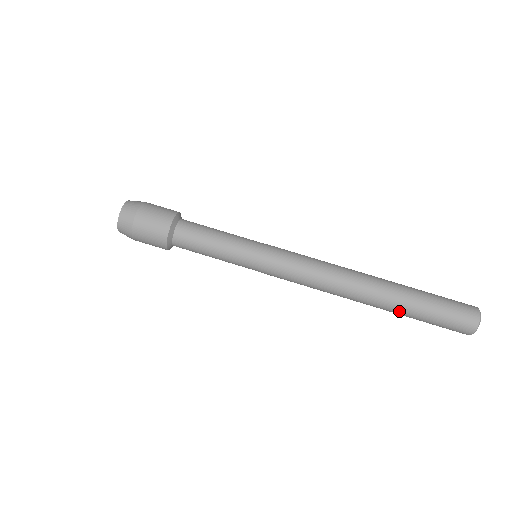
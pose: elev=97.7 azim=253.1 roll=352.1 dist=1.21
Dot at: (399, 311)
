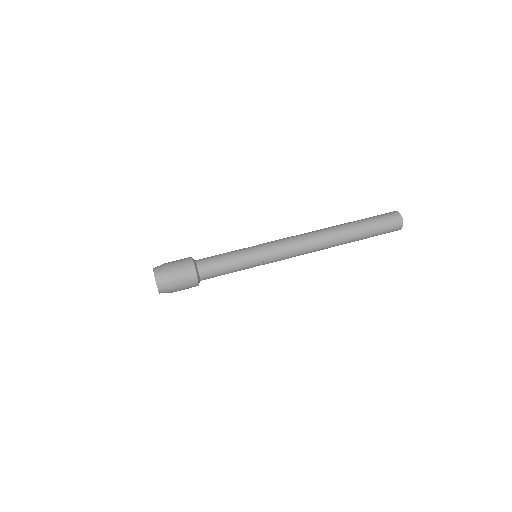
Dot at: occluded
